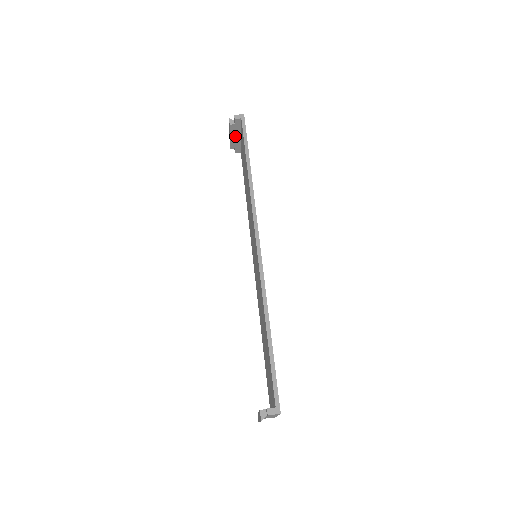
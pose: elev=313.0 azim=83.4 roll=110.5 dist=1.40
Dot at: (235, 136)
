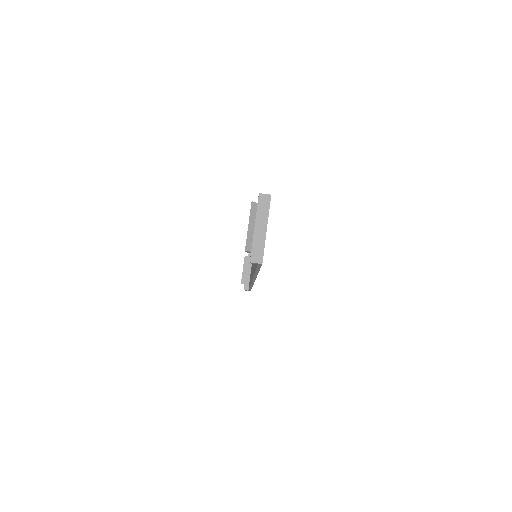
Dot at: (254, 229)
